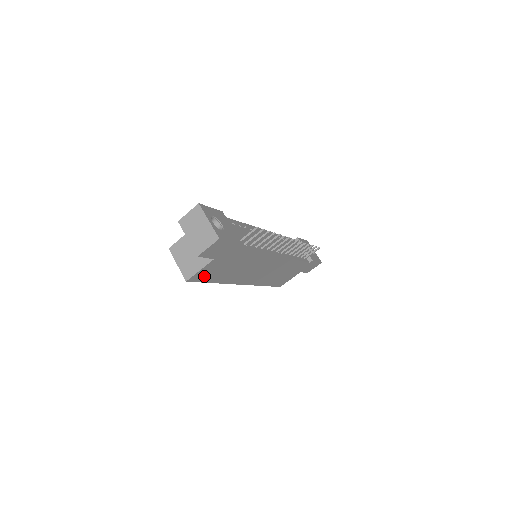
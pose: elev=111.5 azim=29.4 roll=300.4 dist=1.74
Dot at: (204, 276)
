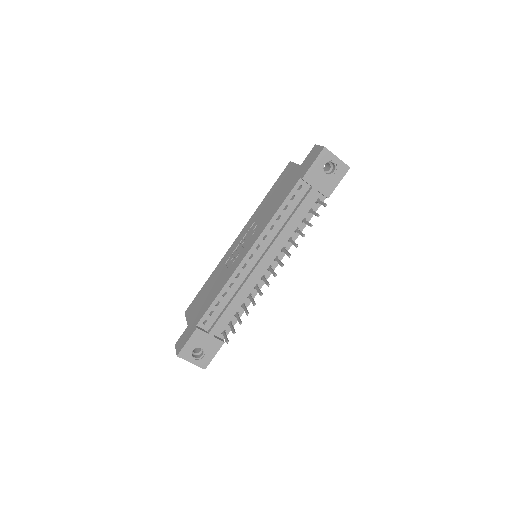
Dot at: occluded
